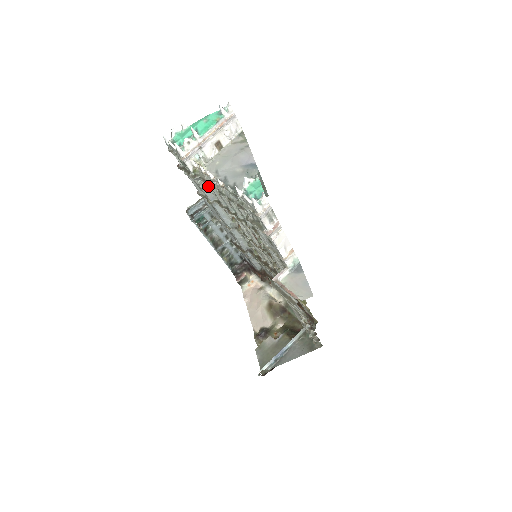
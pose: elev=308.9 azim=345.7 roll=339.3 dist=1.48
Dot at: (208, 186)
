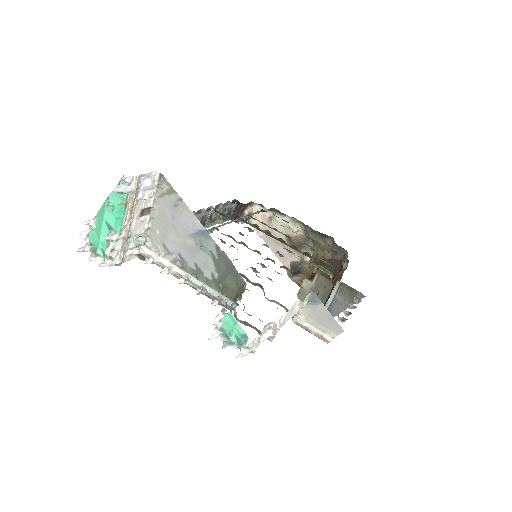
Dot at: occluded
